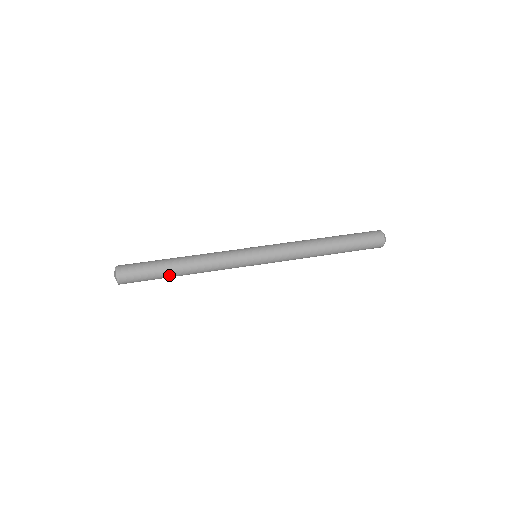
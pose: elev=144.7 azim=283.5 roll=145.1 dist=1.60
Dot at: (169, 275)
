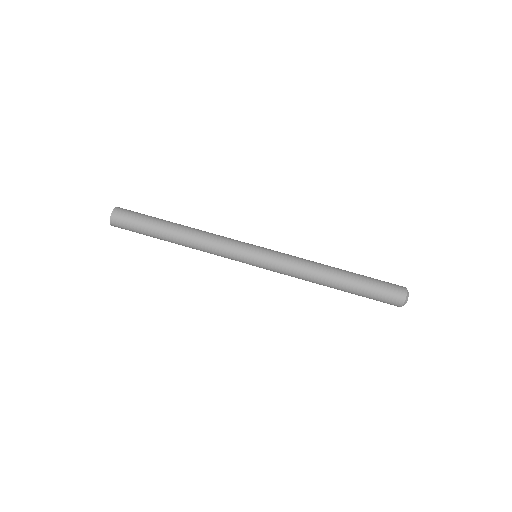
Dot at: occluded
